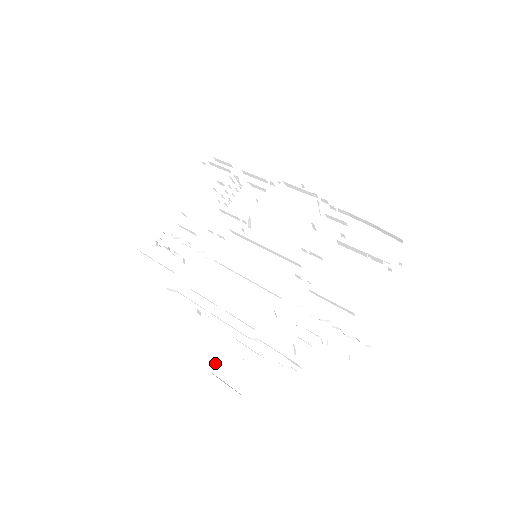
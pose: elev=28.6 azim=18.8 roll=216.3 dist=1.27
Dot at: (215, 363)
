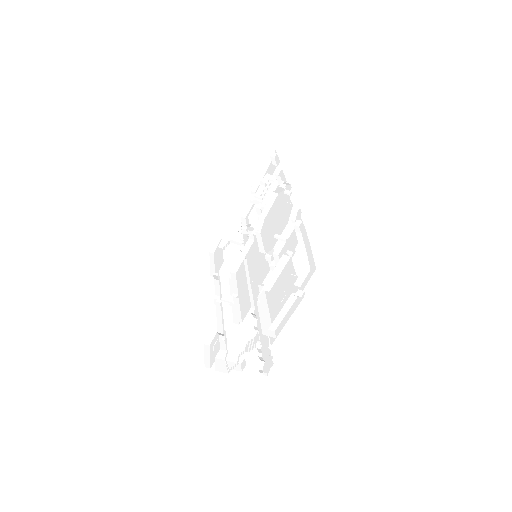
Dot at: (208, 339)
